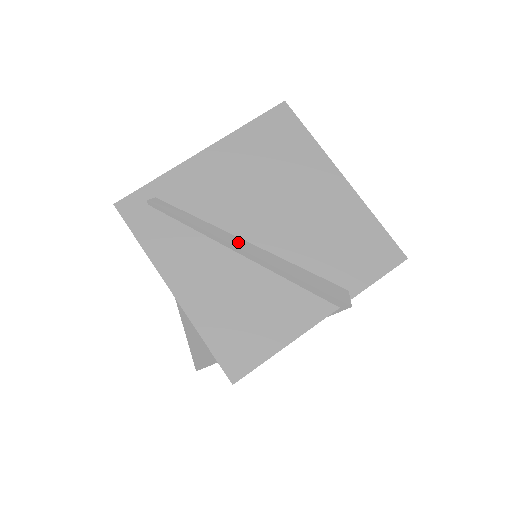
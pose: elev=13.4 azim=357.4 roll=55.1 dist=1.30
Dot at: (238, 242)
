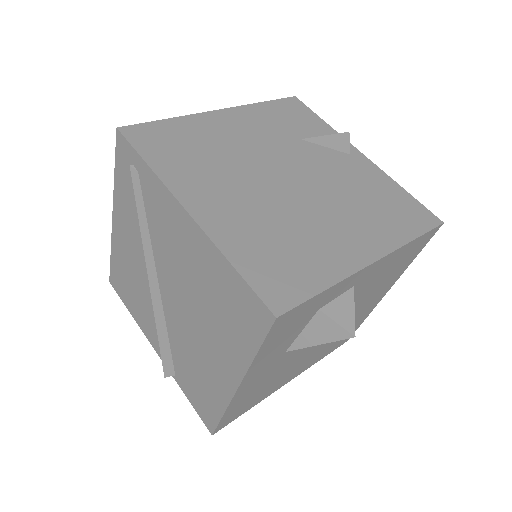
Dot at: (152, 274)
